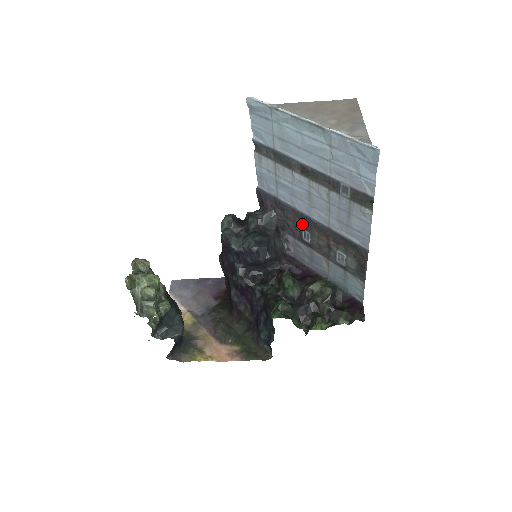
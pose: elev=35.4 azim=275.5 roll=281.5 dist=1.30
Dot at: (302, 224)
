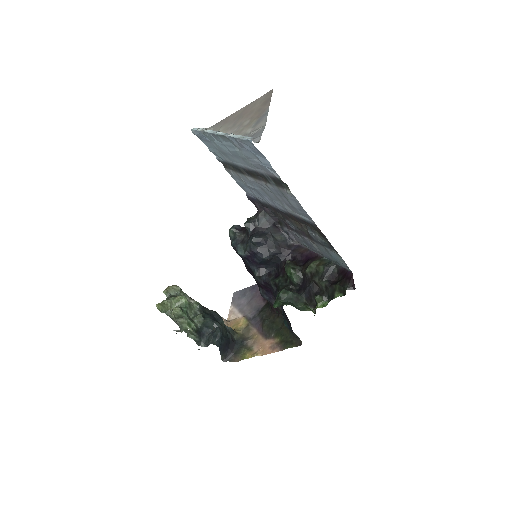
Dot at: occluded
